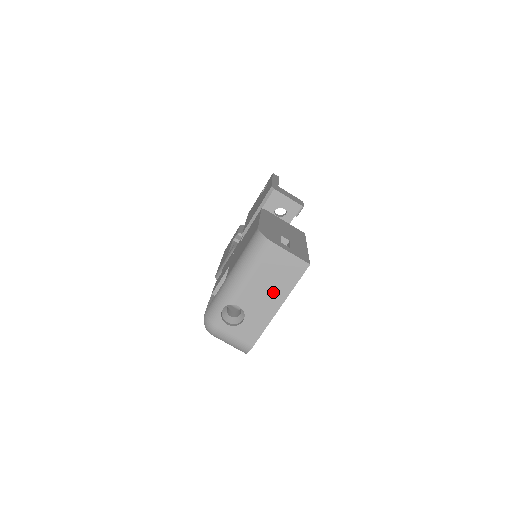
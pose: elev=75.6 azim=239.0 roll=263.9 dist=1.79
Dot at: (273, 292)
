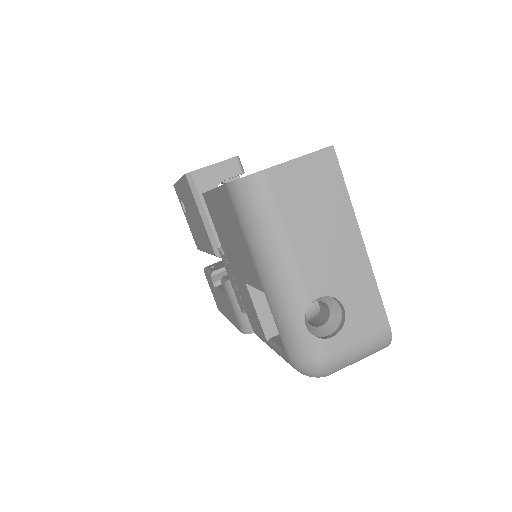
Dot at: (334, 231)
